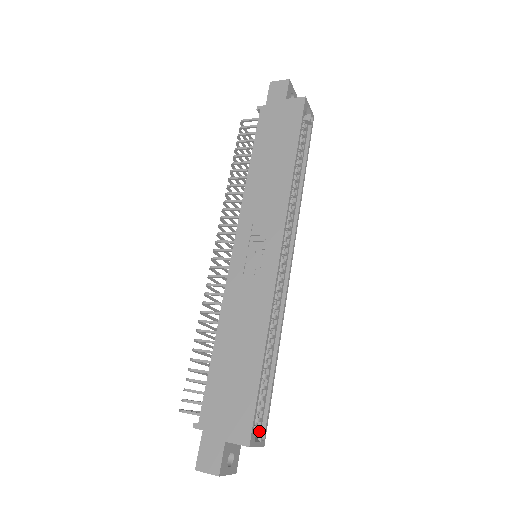
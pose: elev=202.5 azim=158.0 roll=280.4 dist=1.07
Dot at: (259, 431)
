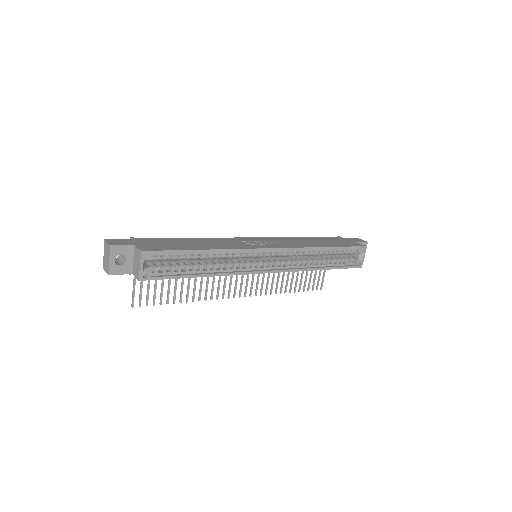
Dot at: (150, 269)
